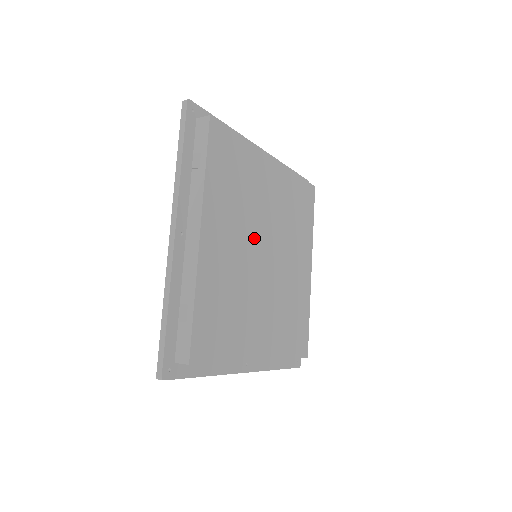
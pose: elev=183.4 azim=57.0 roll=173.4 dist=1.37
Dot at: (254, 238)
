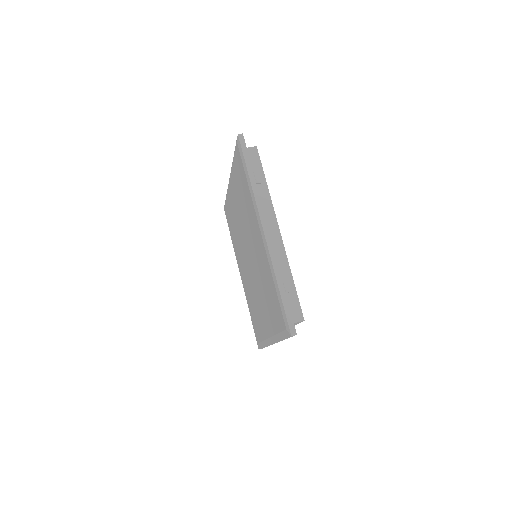
Dot at: occluded
